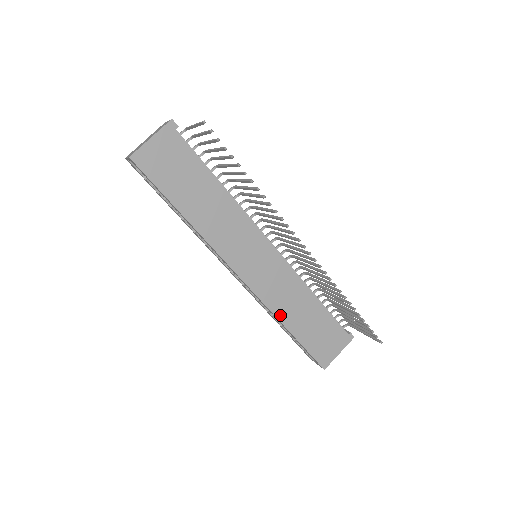
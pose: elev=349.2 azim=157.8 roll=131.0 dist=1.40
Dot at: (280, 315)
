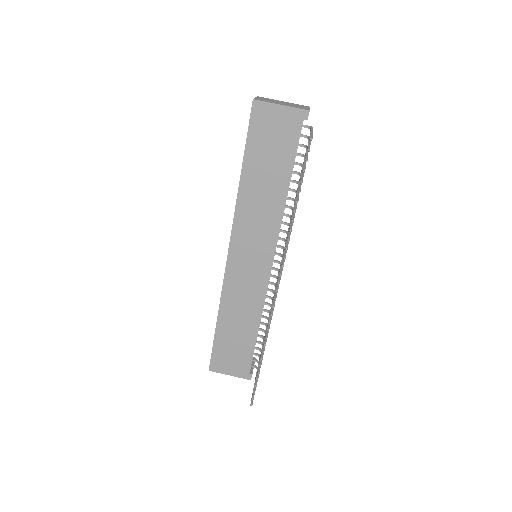
Dot at: (223, 306)
